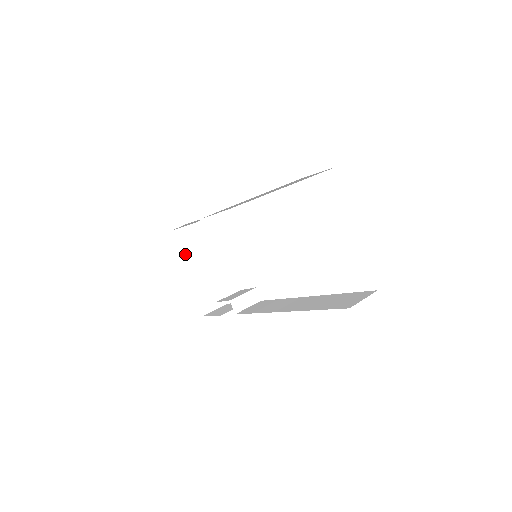
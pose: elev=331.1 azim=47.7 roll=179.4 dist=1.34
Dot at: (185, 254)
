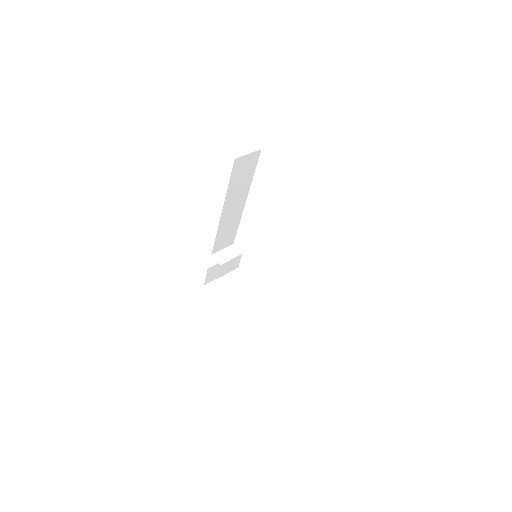
Dot at: (221, 299)
